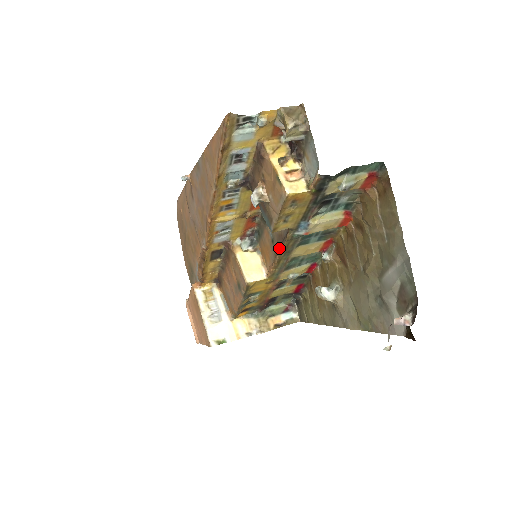
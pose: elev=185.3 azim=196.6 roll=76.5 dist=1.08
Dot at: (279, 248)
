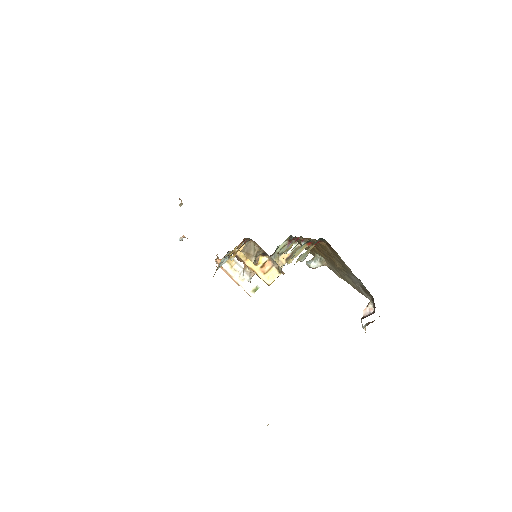
Dot at: occluded
